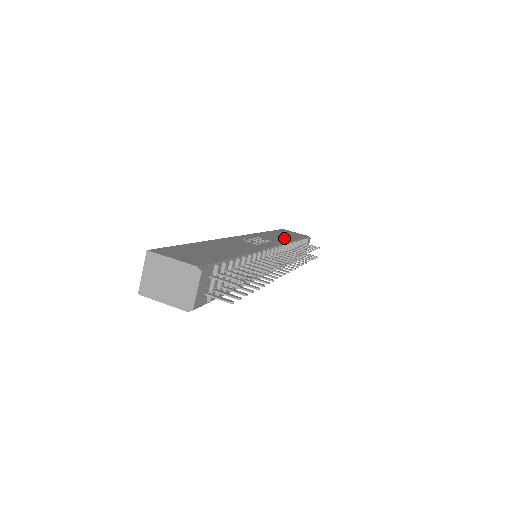
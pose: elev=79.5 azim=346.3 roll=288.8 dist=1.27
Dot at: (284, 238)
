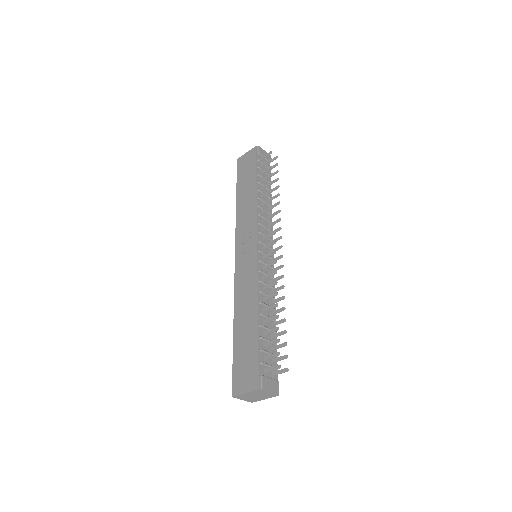
Dot at: (250, 201)
